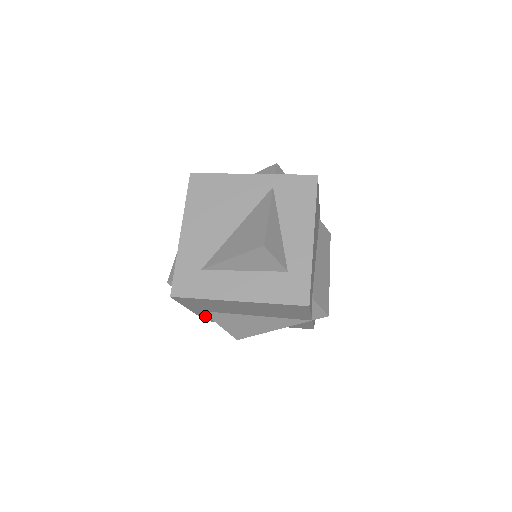
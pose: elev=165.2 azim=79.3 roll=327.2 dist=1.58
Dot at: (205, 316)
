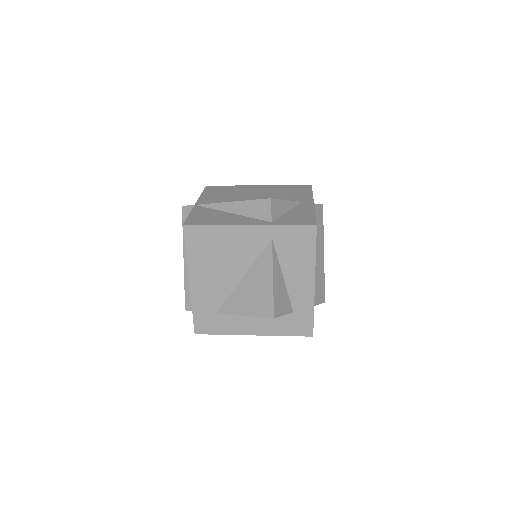
Dot at: occluded
